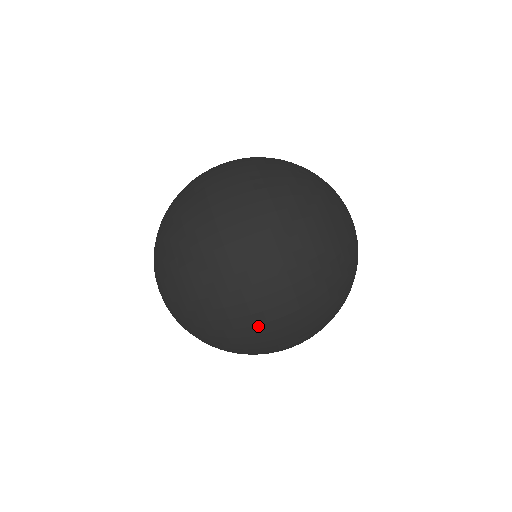
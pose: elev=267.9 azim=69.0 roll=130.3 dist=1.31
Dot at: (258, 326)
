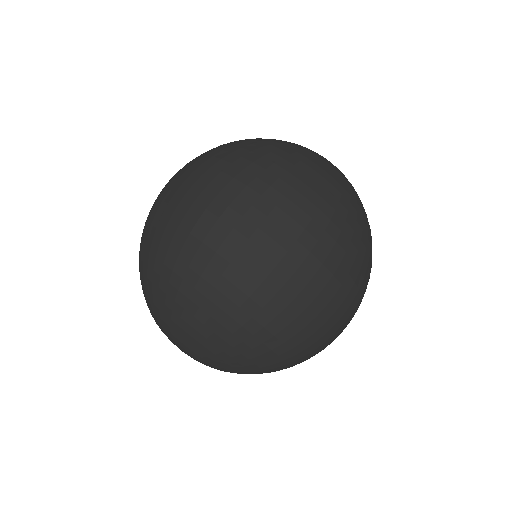
Dot at: (257, 263)
